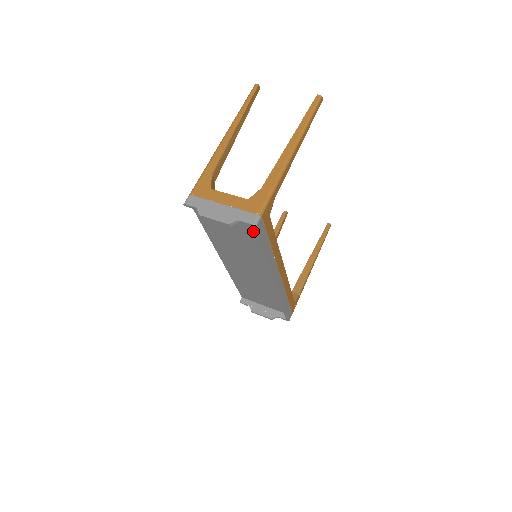
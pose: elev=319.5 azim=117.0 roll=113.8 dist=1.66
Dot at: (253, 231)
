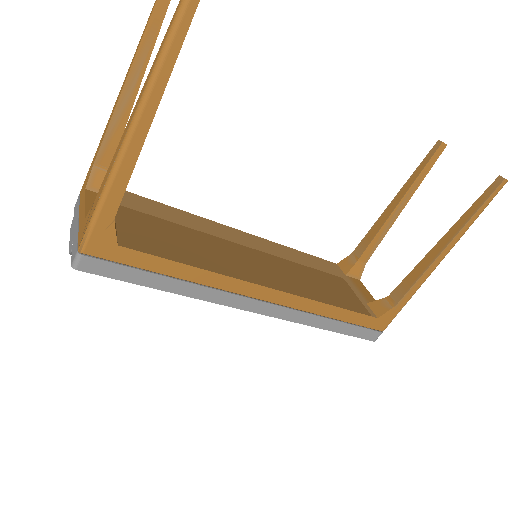
Dot at: occluded
